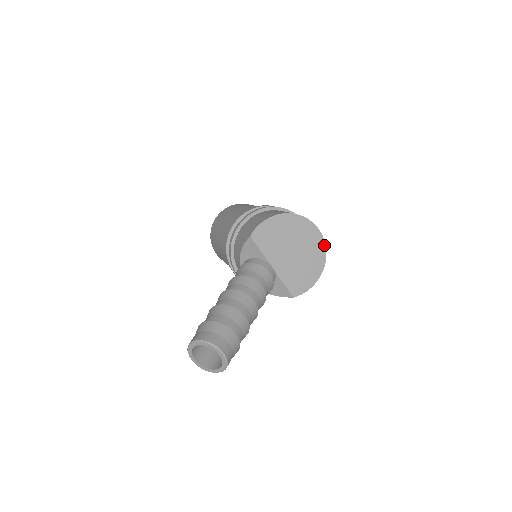
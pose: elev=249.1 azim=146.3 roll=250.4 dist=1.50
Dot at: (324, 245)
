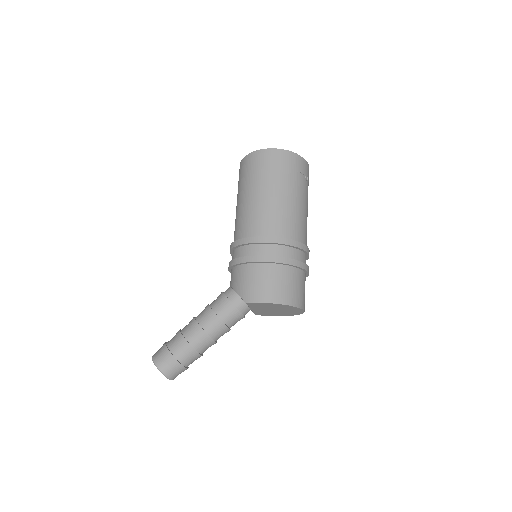
Dot at: (301, 313)
